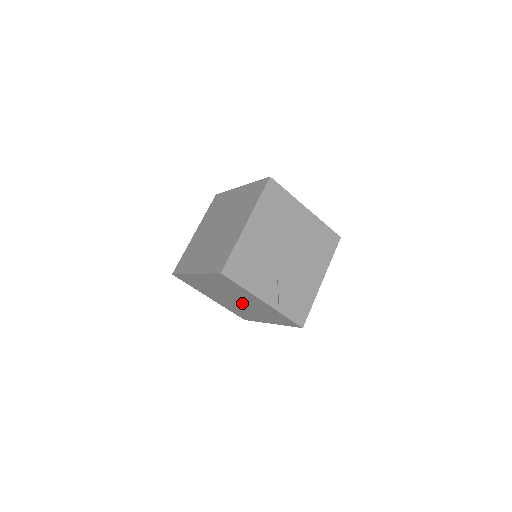
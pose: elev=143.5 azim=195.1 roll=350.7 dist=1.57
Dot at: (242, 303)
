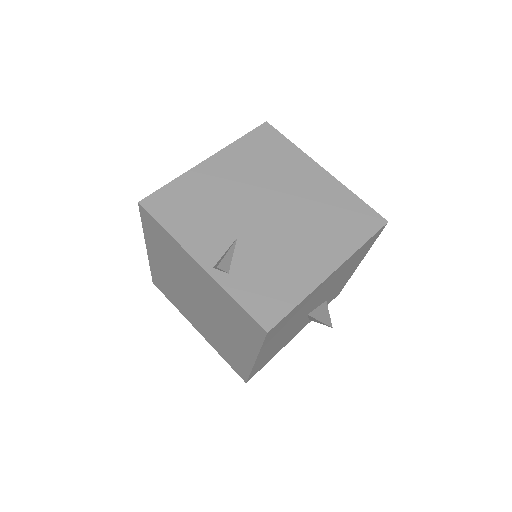
Dot at: (205, 305)
